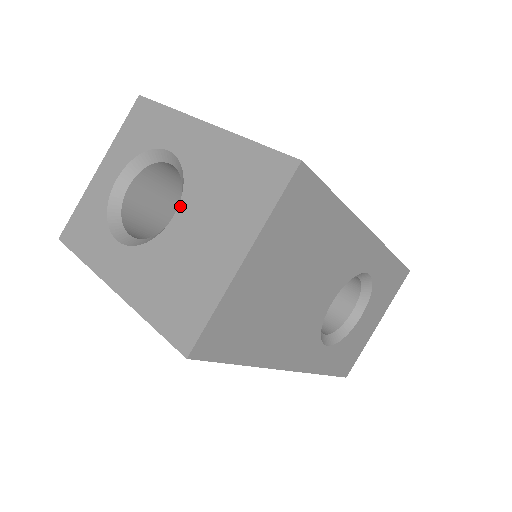
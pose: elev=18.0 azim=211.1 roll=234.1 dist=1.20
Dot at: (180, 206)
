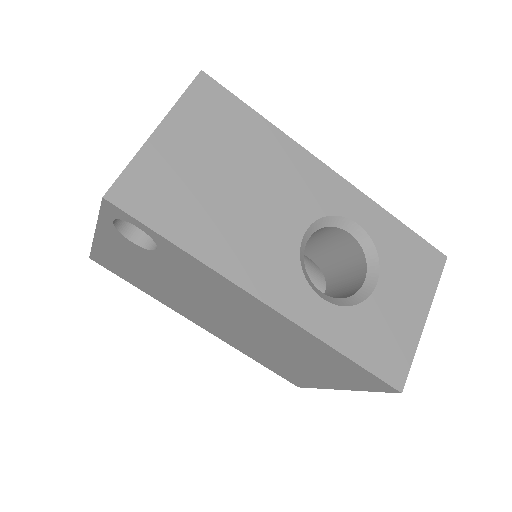
Dot at: occluded
